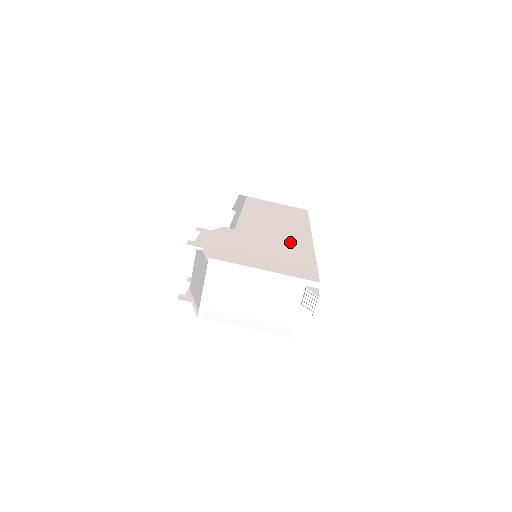
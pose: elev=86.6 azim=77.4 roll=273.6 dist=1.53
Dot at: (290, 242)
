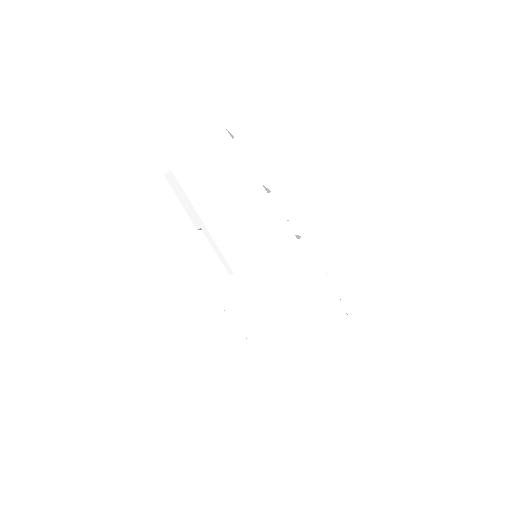
Dot at: (276, 247)
